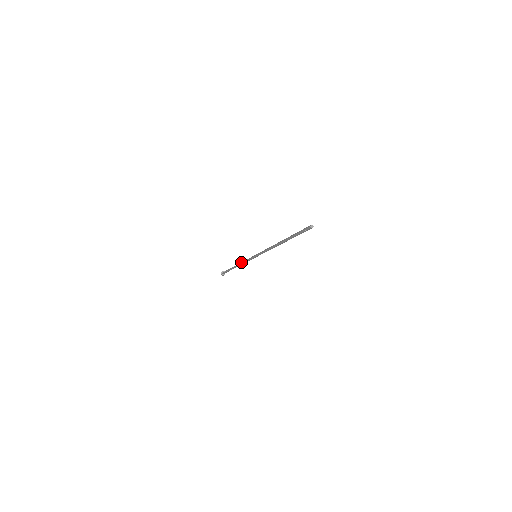
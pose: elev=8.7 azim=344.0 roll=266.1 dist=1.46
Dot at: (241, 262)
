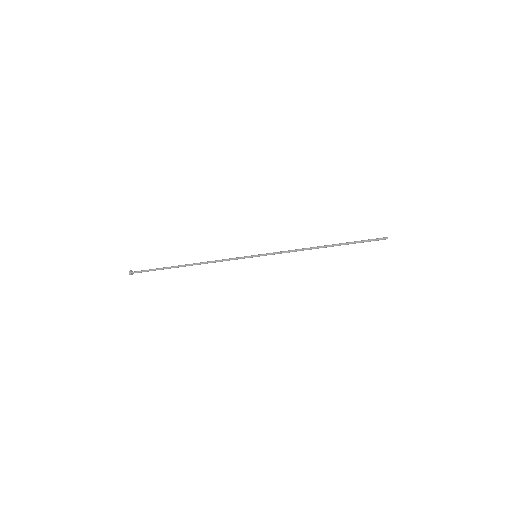
Dot at: (210, 261)
